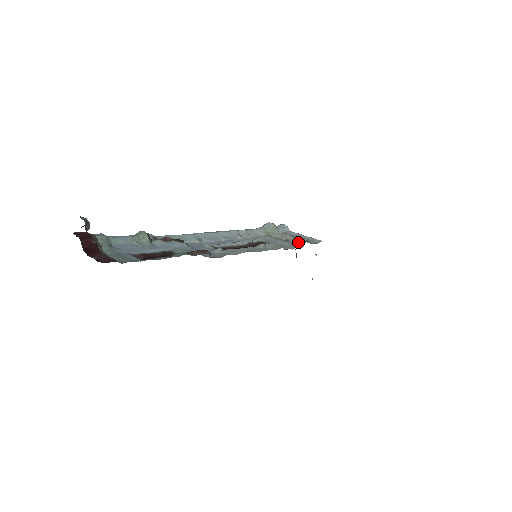
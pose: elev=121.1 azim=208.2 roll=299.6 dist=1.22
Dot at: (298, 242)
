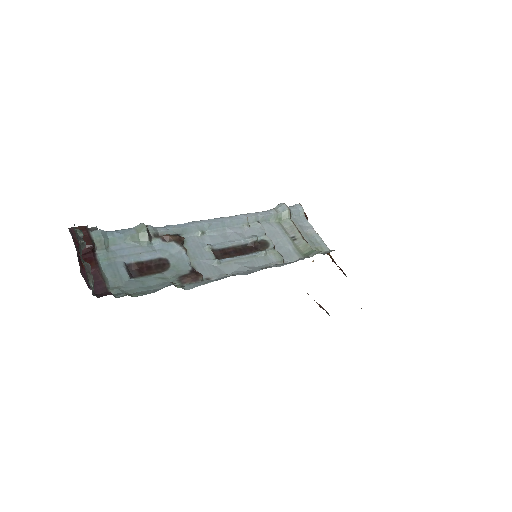
Dot at: (303, 247)
